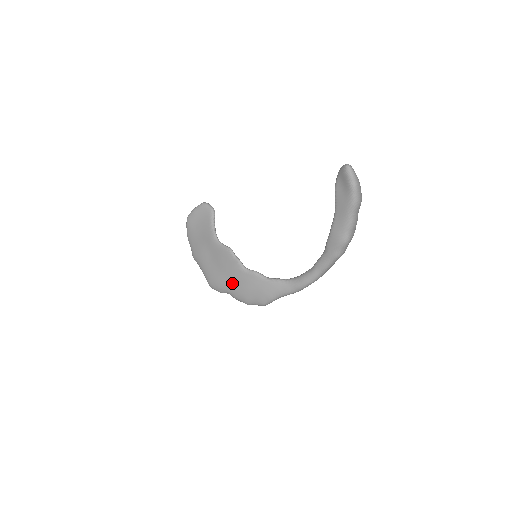
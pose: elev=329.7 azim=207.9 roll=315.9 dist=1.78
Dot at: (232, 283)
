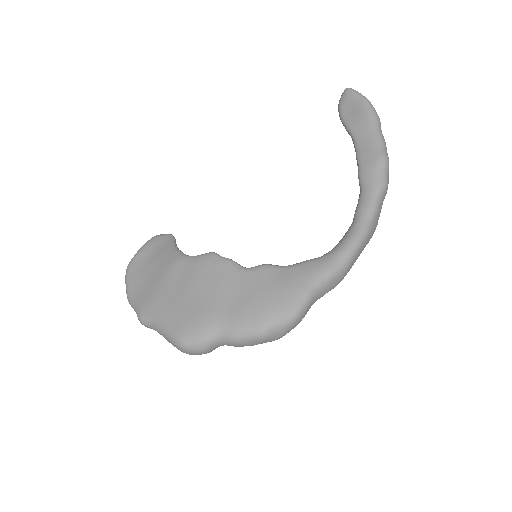
Dot at: (225, 304)
